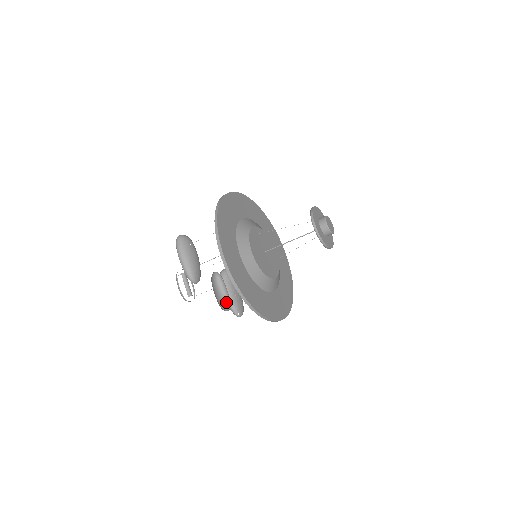
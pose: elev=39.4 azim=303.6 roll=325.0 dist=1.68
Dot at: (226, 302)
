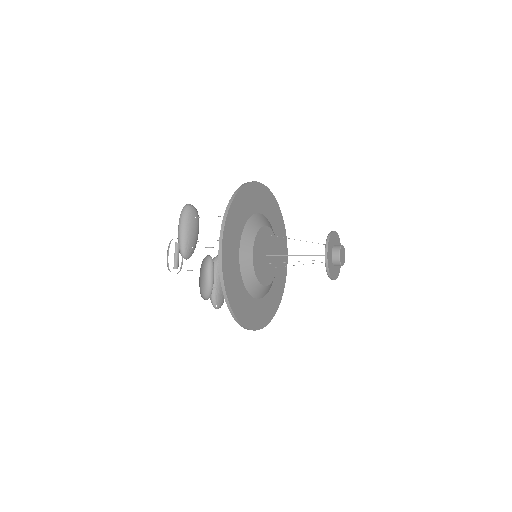
Dot at: (208, 290)
